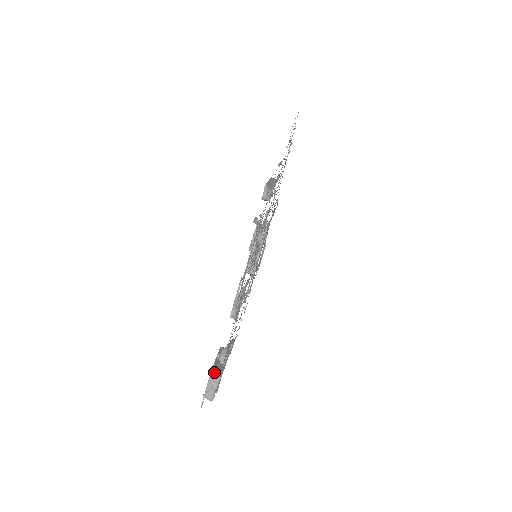
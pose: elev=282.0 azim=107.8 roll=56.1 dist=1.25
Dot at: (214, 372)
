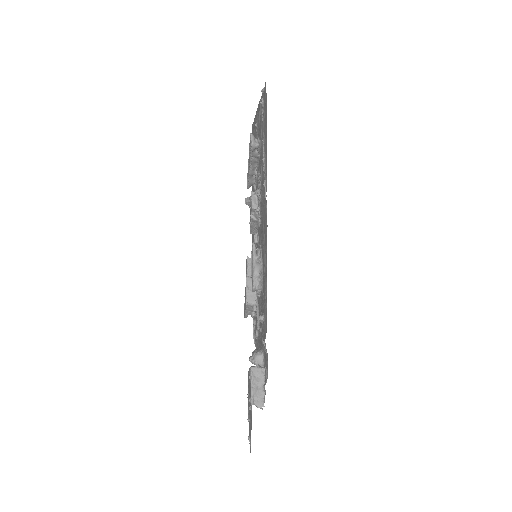
Dot at: (254, 367)
